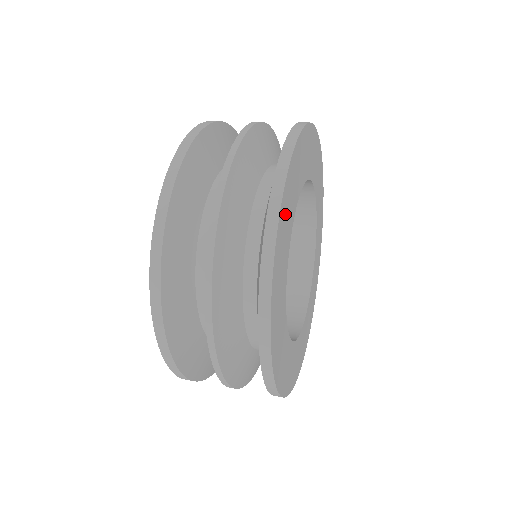
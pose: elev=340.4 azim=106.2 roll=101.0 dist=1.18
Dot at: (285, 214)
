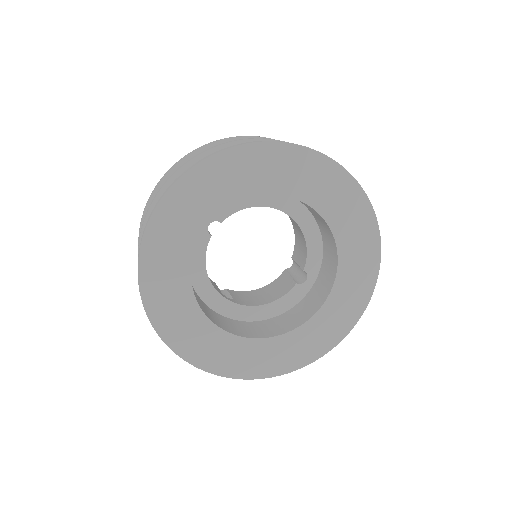
Dot at: (159, 294)
